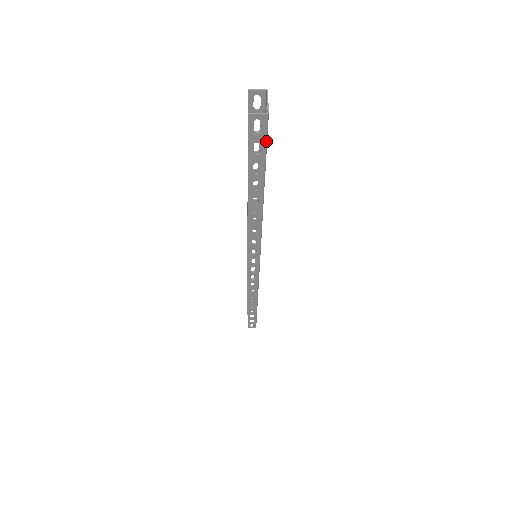
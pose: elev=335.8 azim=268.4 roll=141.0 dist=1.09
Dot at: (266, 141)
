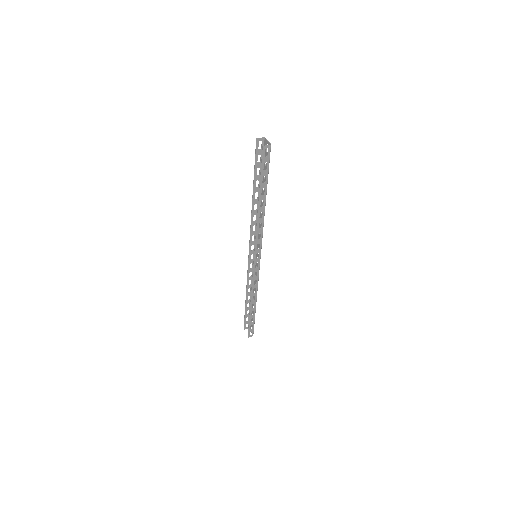
Dot at: (269, 161)
